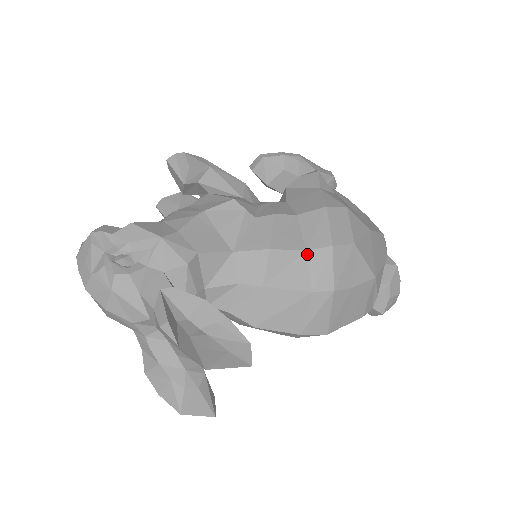
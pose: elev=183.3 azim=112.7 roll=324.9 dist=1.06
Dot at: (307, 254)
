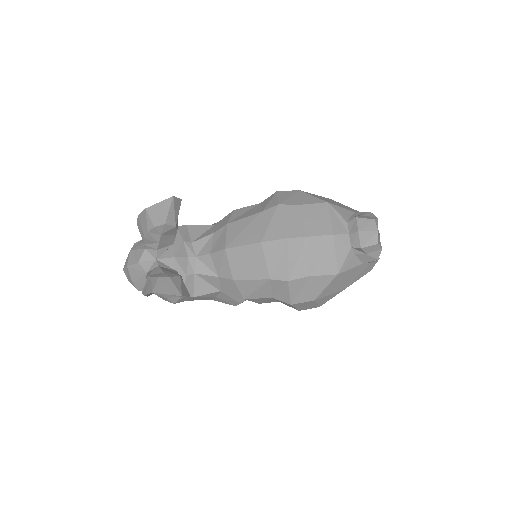
Dot at: (261, 203)
